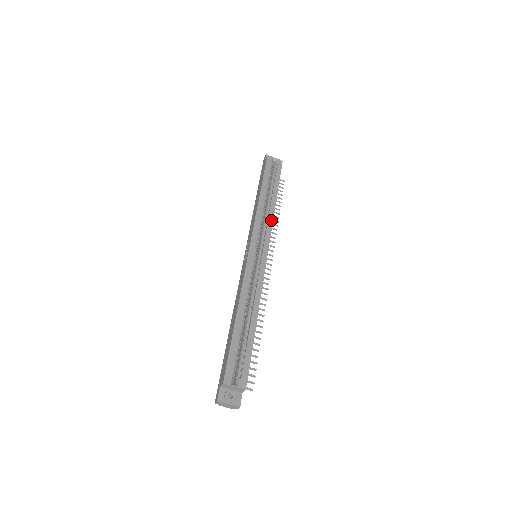
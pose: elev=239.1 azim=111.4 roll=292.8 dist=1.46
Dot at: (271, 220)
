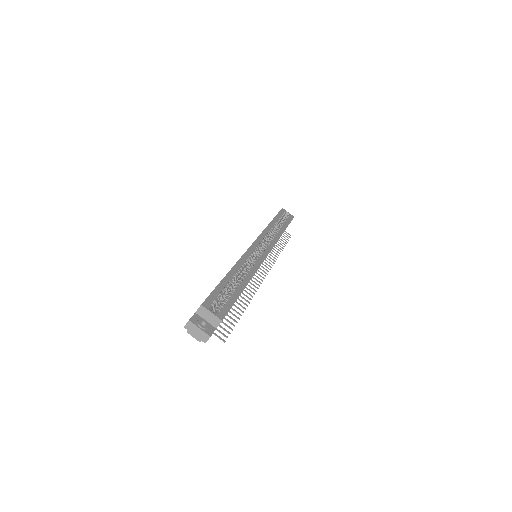
Dot at: (276, 239)
